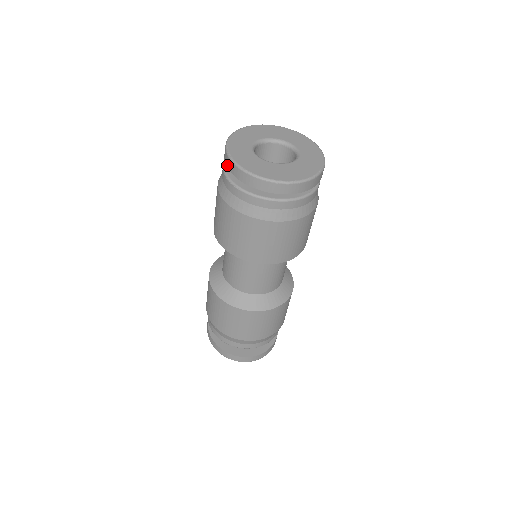
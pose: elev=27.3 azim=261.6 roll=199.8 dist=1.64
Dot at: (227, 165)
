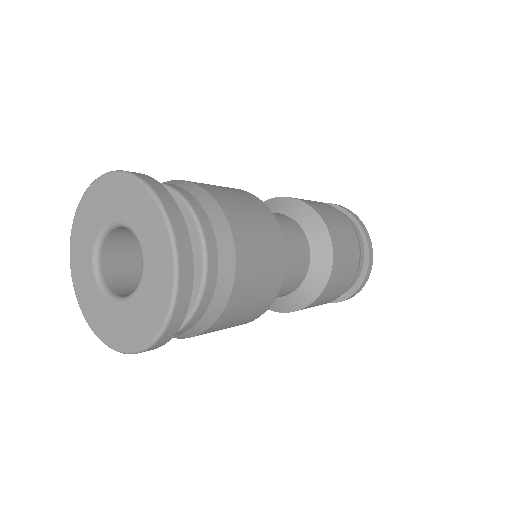
Dot at: occluded
